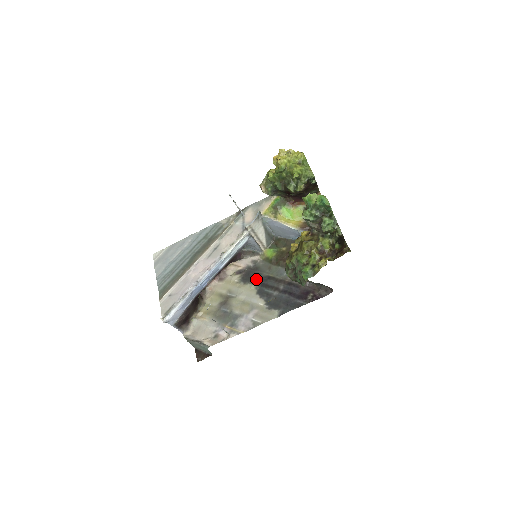
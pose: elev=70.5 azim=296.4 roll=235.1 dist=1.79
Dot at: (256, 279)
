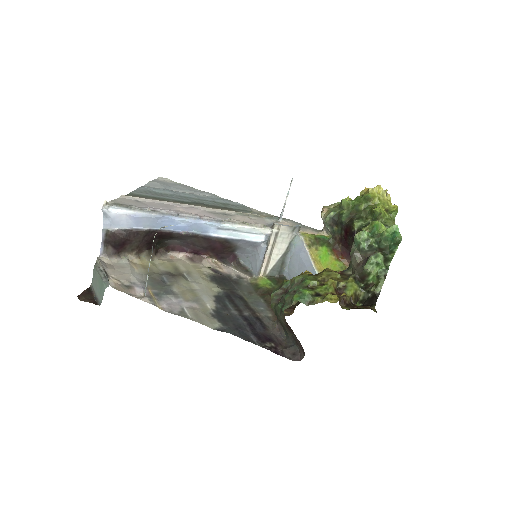
Dot at: (227, 288)
